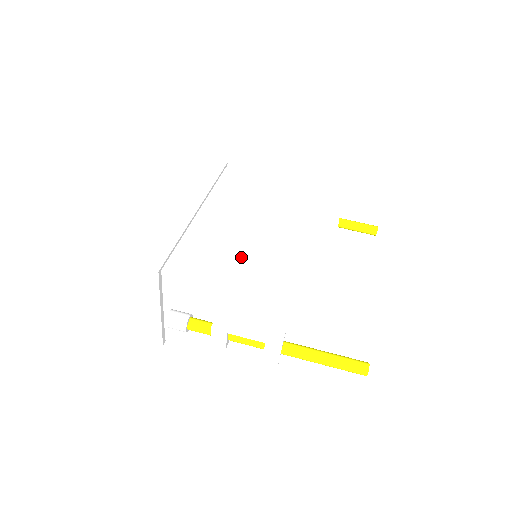
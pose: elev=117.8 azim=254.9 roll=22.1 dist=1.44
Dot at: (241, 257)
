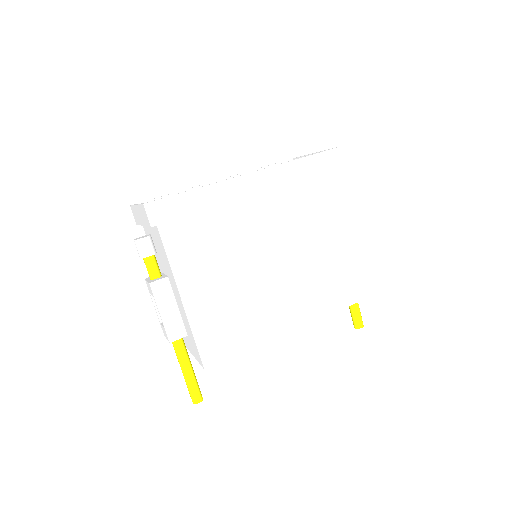
Dot at: (219, 274)
